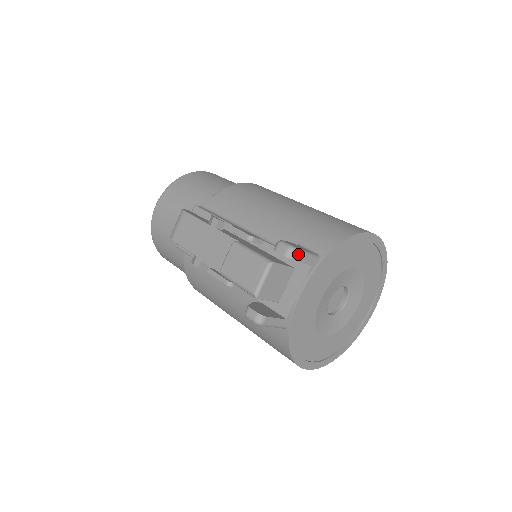
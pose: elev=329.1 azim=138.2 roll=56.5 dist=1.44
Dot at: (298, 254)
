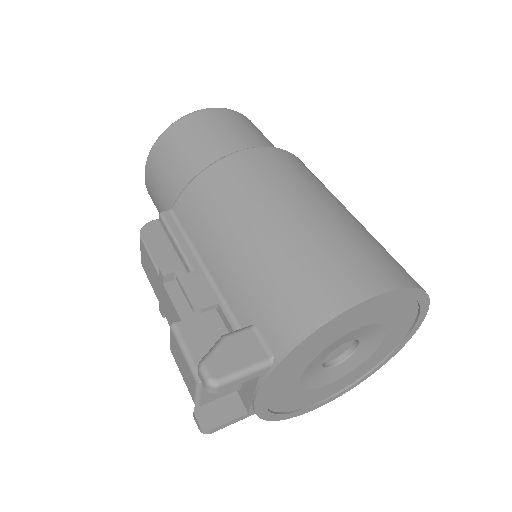
Dot at: (223, 386)
